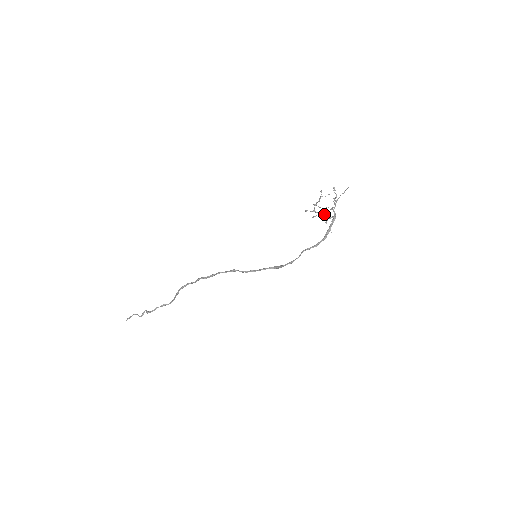
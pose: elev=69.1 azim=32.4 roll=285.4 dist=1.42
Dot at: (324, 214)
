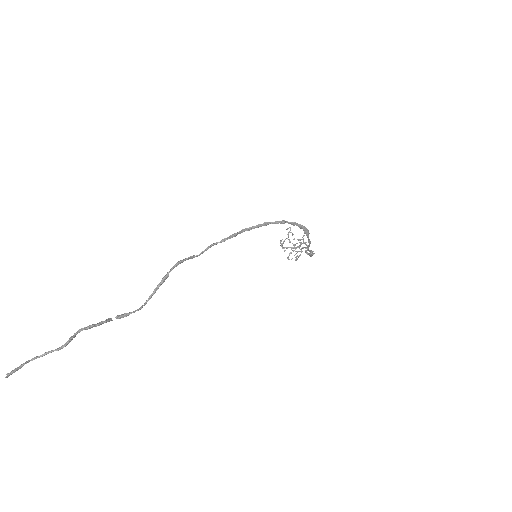
Dot at: (296, 247)
